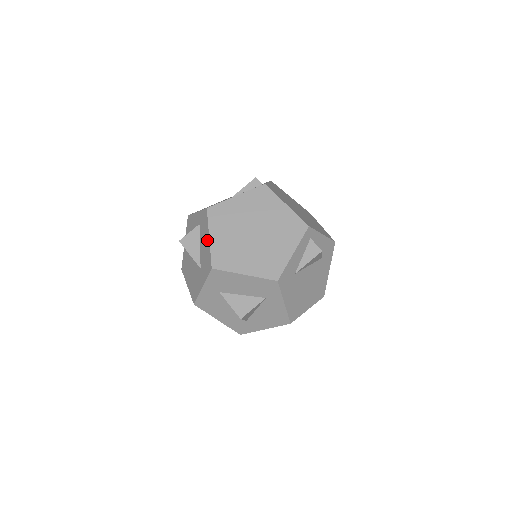
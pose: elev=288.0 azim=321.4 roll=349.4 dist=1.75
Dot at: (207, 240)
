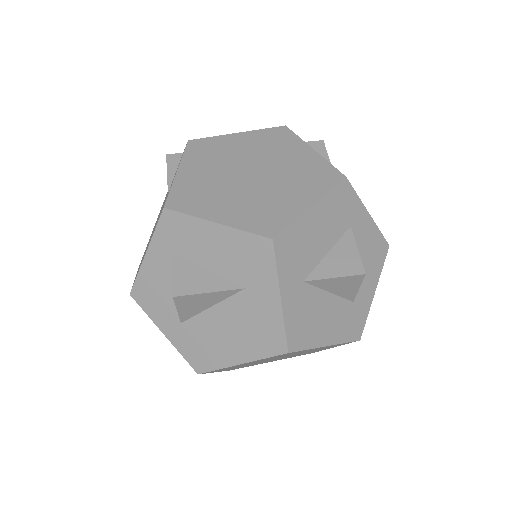
Dot at: (215, 233)
